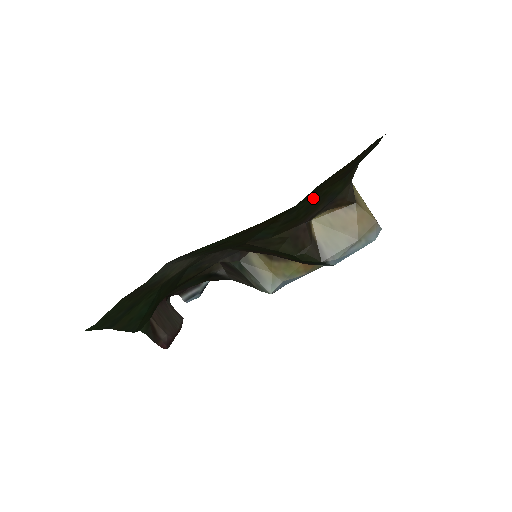
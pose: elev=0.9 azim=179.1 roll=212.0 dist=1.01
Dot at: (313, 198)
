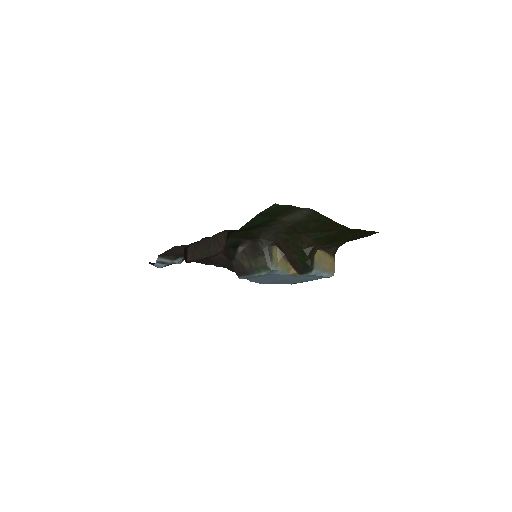
Dot at: (342, 236)
